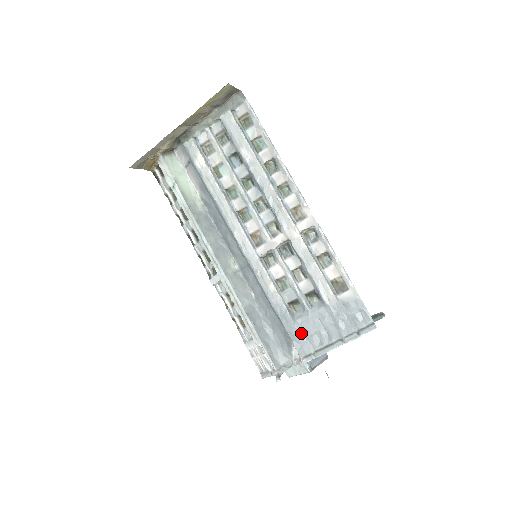
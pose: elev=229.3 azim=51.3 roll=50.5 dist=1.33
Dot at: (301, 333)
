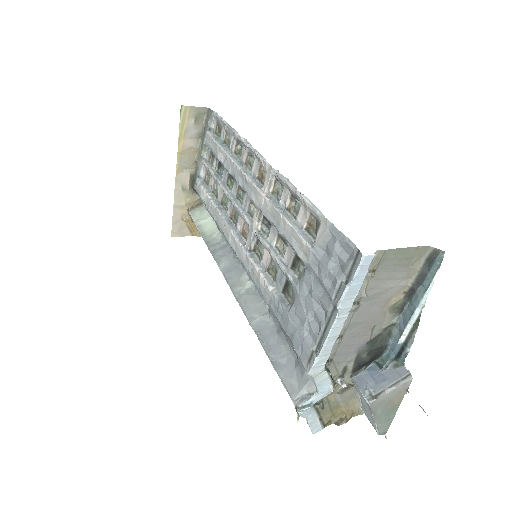
Dot at: (297, 325)
